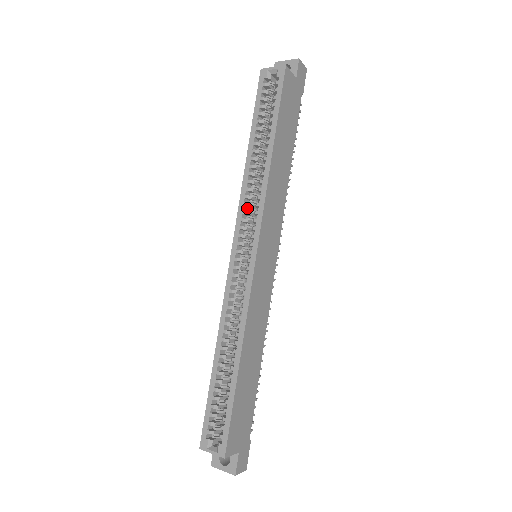
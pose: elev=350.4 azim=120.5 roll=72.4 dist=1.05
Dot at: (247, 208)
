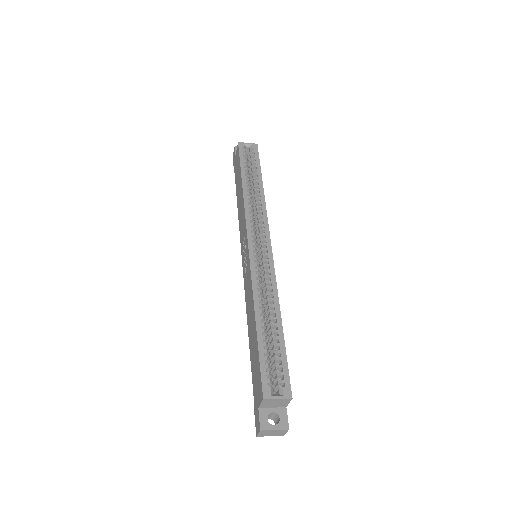
Dot at: occluded
